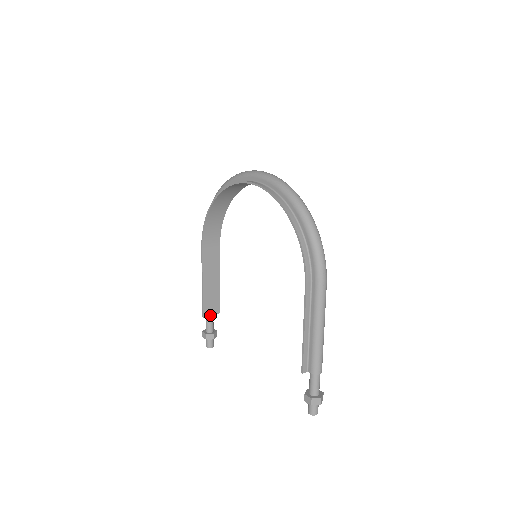
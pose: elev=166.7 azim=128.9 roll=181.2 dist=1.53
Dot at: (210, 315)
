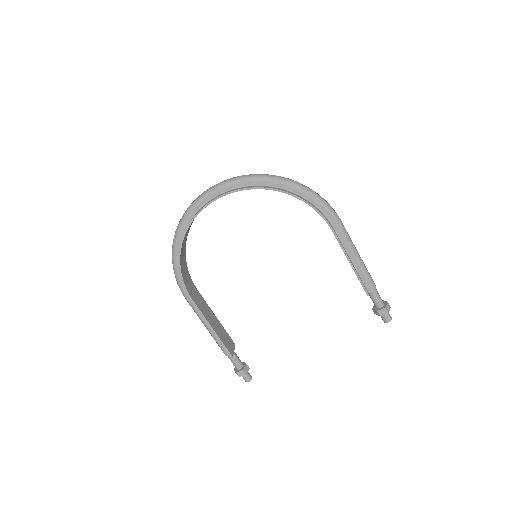
Dot at: (233, 352)
